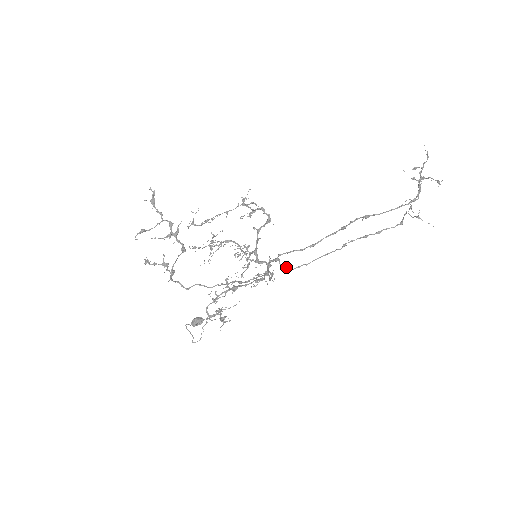
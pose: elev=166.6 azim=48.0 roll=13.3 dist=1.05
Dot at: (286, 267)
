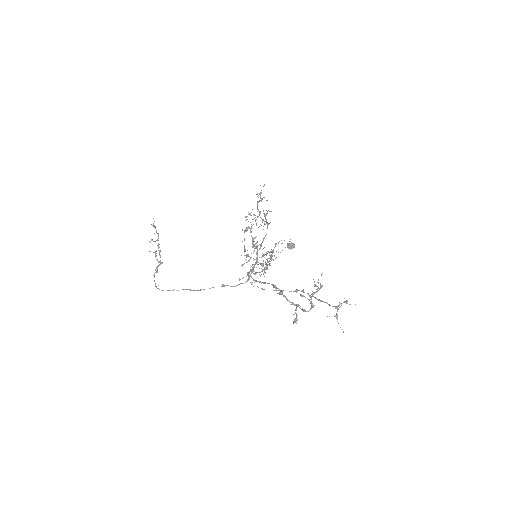
Dot at: occluded
